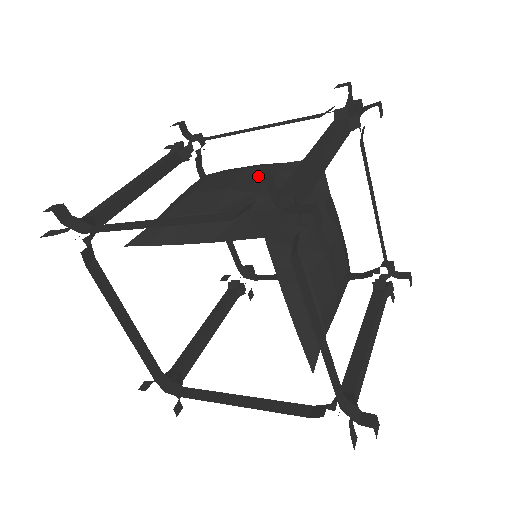
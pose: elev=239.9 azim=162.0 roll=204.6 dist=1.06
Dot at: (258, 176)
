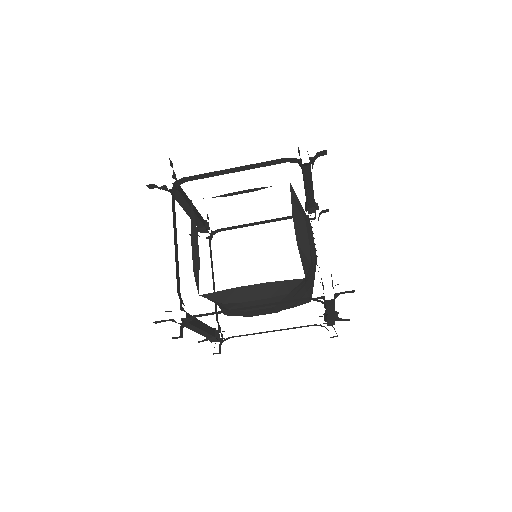
Dot at: occluded
